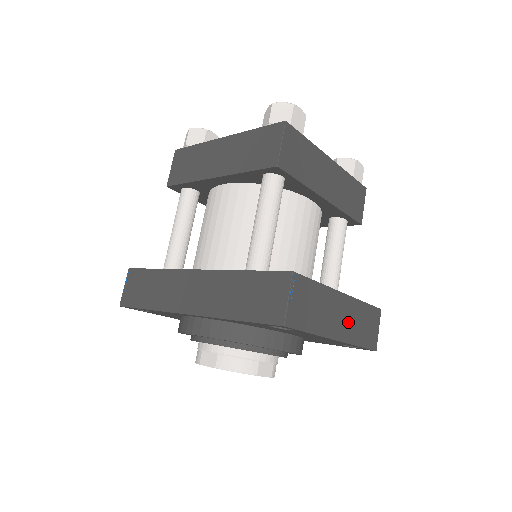
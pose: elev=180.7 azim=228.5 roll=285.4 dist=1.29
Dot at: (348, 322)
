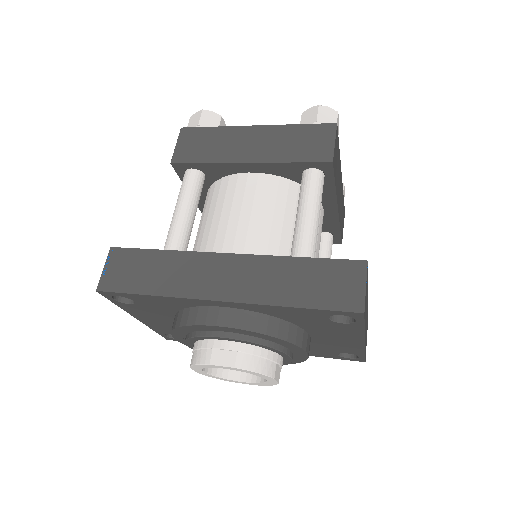
Dot at: (366, 326)
